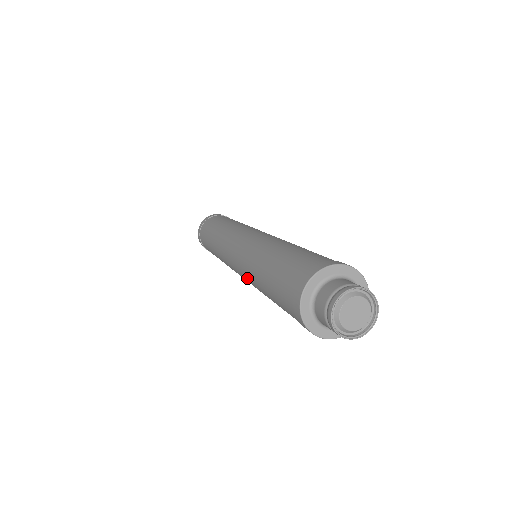
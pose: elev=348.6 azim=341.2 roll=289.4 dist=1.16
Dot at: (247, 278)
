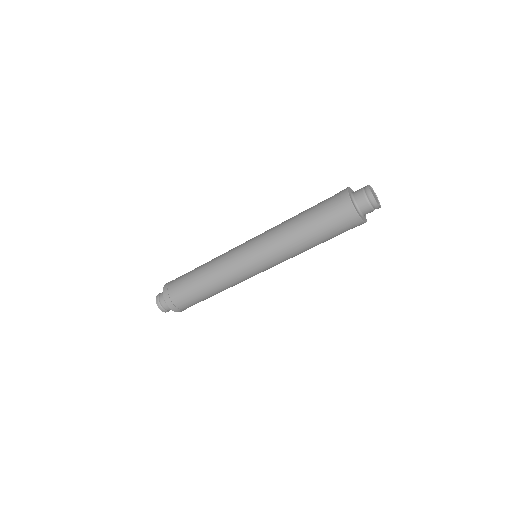
Dot at: (274, 246)
